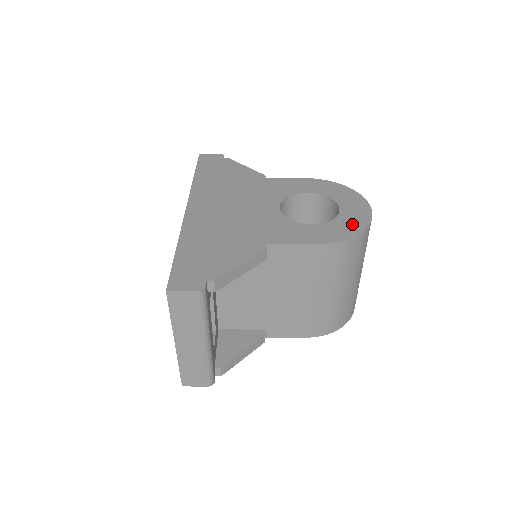
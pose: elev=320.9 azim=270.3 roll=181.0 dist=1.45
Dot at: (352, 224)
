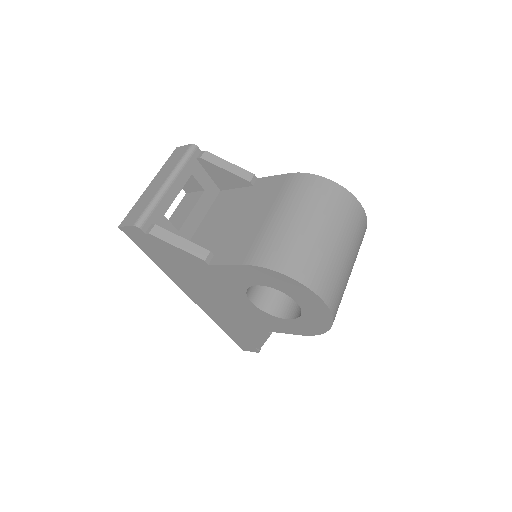
Dot at: occluded
